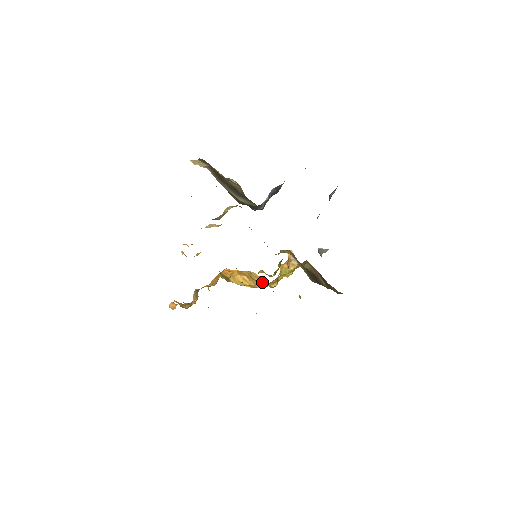
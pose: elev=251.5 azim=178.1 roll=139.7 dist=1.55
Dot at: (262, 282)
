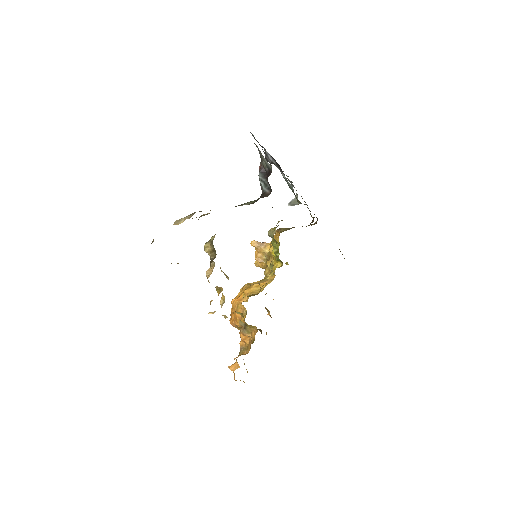
Dot at: occluded
